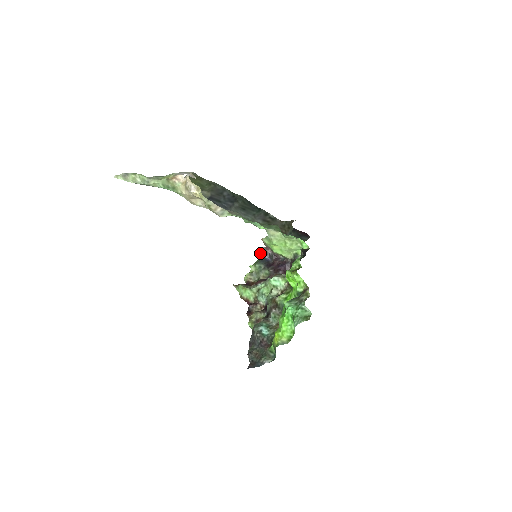
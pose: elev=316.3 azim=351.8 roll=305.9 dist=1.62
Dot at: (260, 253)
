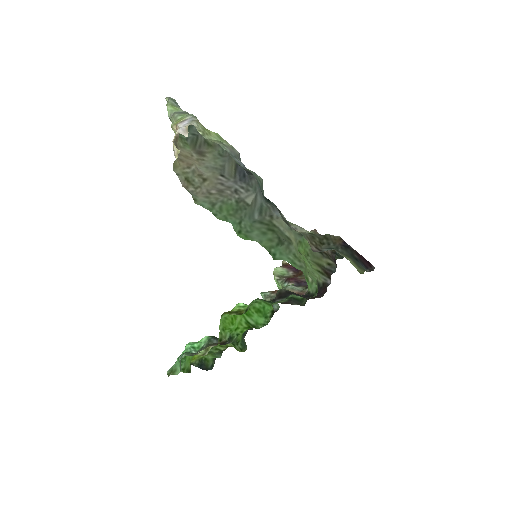
Dot at: occluded
